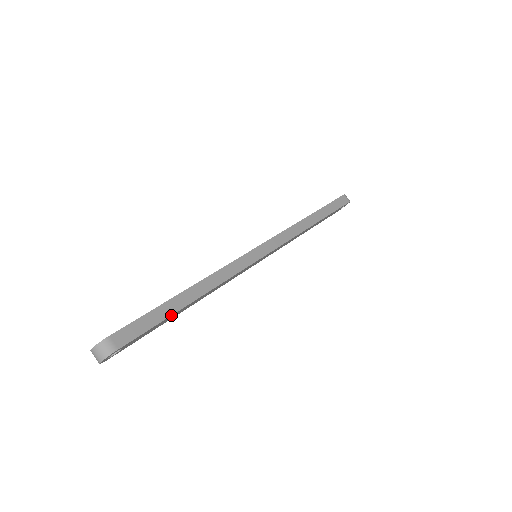
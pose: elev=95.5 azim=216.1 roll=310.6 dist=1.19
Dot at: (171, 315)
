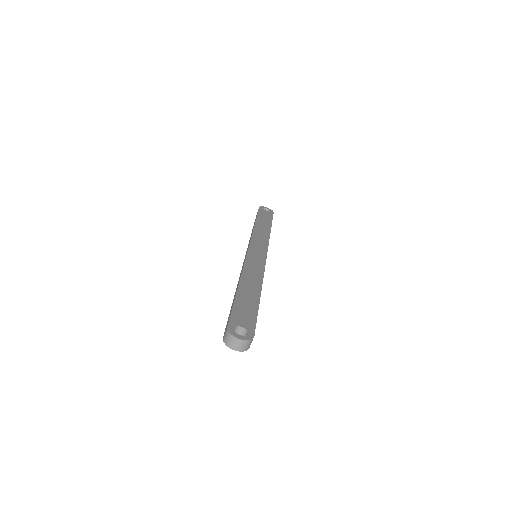
Dot at: occluded
